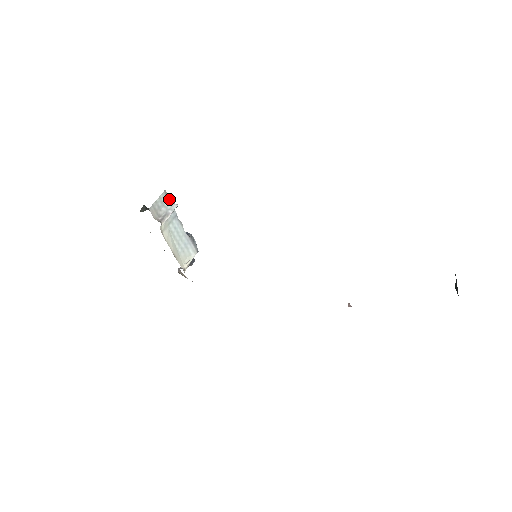
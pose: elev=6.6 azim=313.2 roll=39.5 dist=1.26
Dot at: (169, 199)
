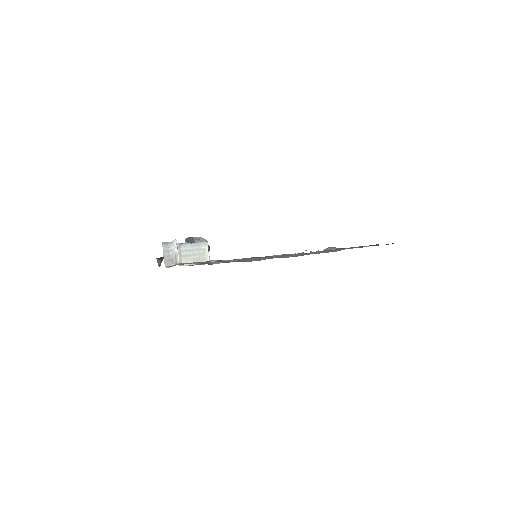
Dot at: (168, 243)
